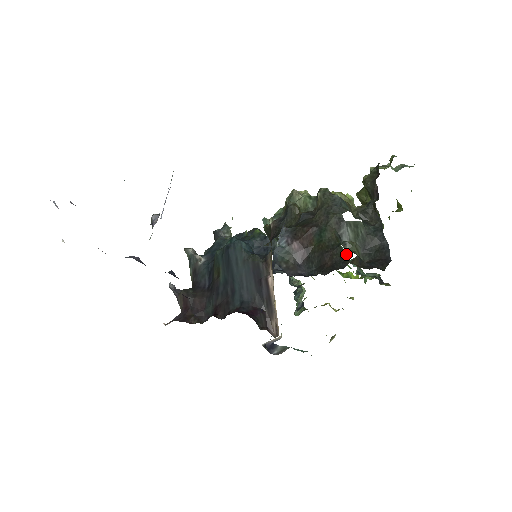
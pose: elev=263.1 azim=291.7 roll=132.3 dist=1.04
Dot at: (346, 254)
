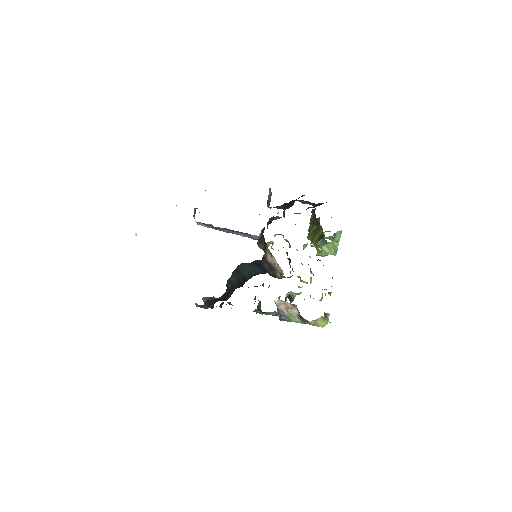
Dot at: occluded
